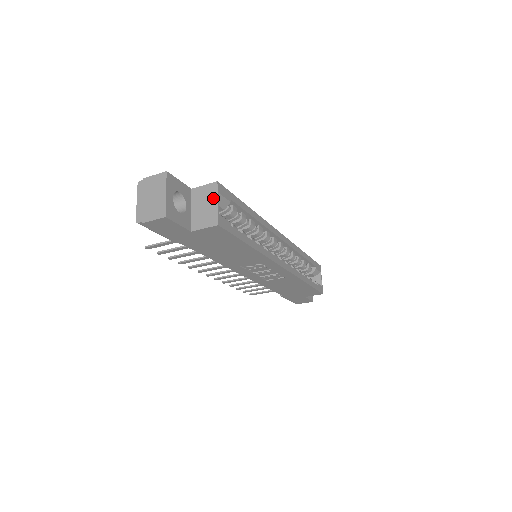
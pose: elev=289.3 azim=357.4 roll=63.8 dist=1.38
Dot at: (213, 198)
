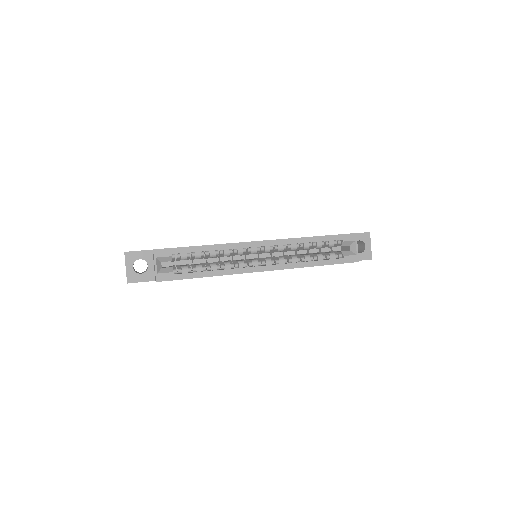
Dot at: (154, 261)
